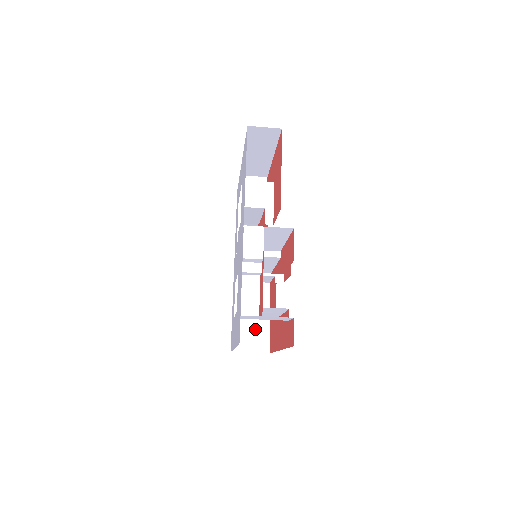
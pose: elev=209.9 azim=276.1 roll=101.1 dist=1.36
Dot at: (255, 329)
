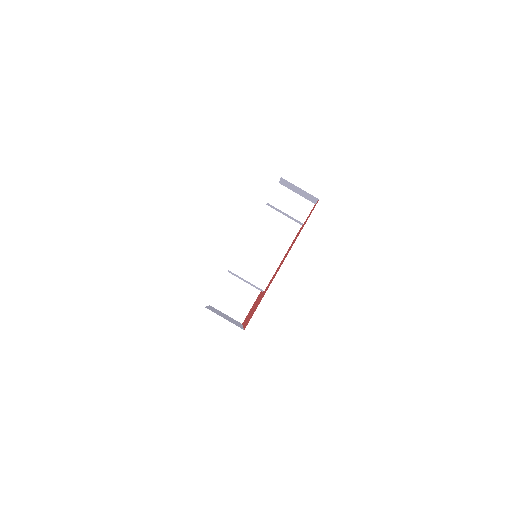
Dot at: occluded
